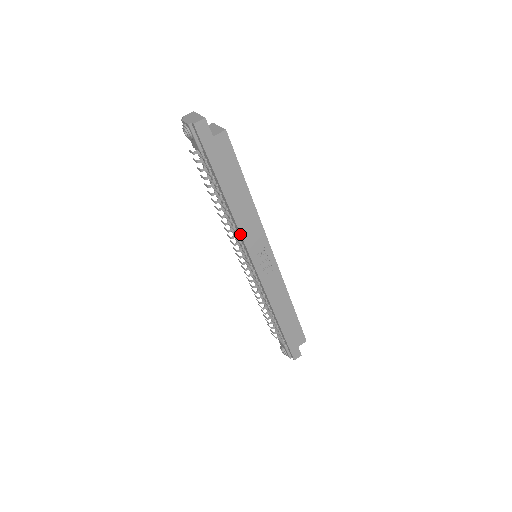
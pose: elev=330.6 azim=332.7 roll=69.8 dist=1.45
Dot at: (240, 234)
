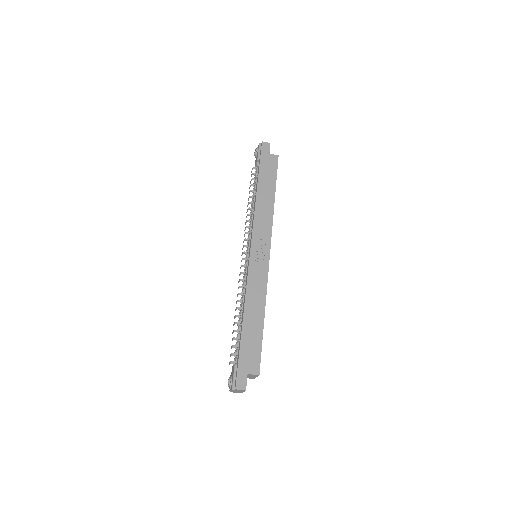
Dot at: (254, 218)
